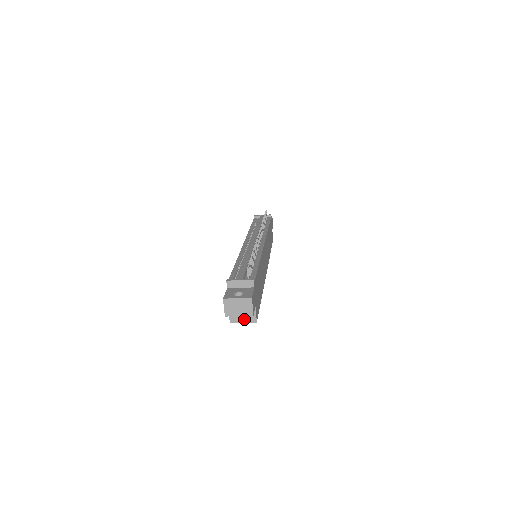
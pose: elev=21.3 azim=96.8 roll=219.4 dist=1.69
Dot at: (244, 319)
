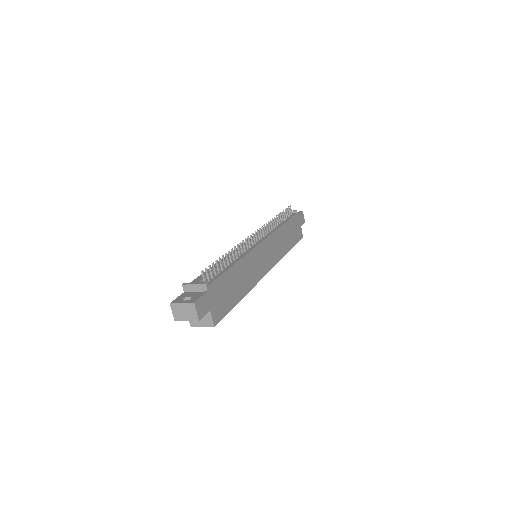
Dot at: (202, 323)
